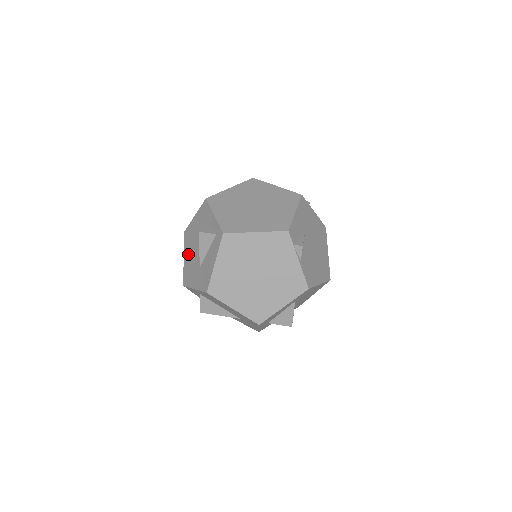
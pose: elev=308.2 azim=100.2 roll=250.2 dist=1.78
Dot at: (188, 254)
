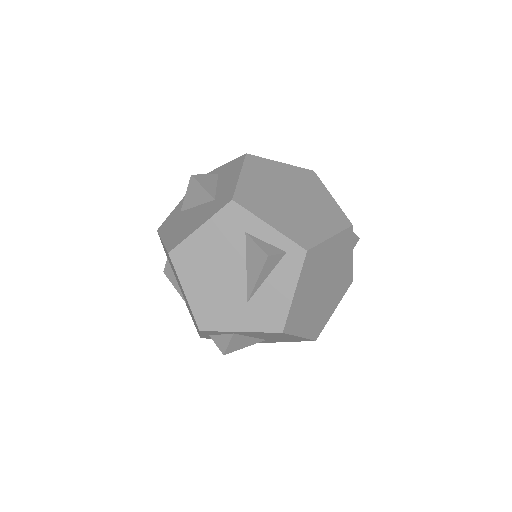
Dot at: (199, 285)
